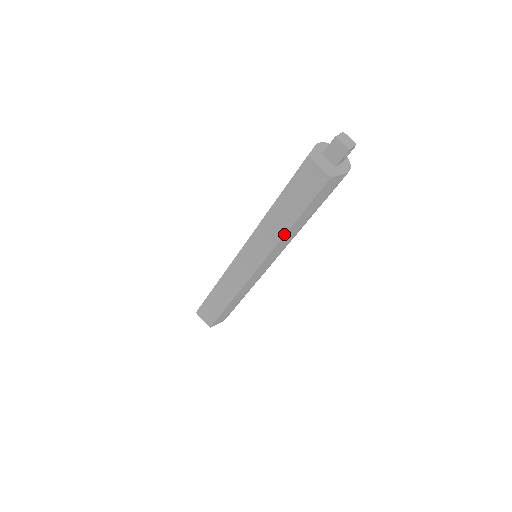
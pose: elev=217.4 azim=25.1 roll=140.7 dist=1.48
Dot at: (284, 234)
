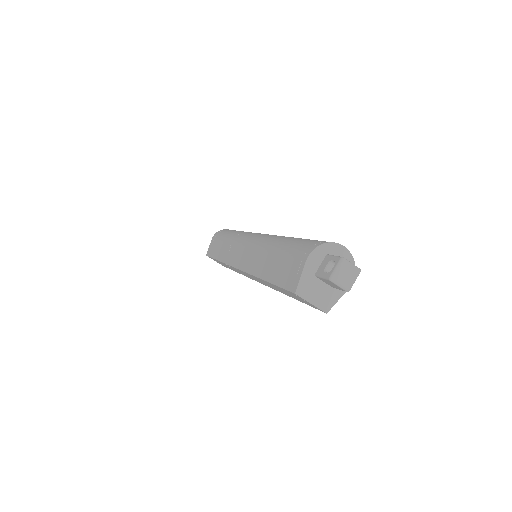
Dot at: occluded
